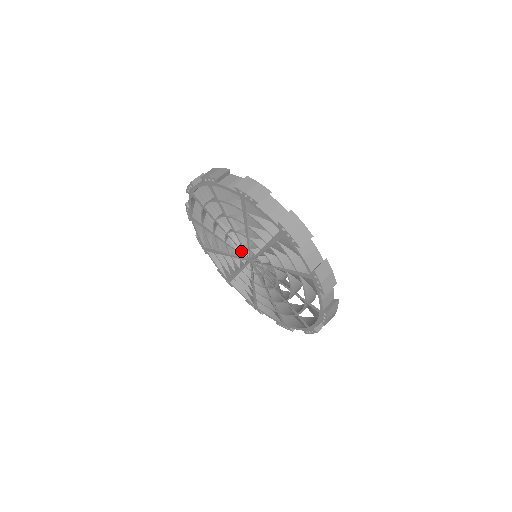
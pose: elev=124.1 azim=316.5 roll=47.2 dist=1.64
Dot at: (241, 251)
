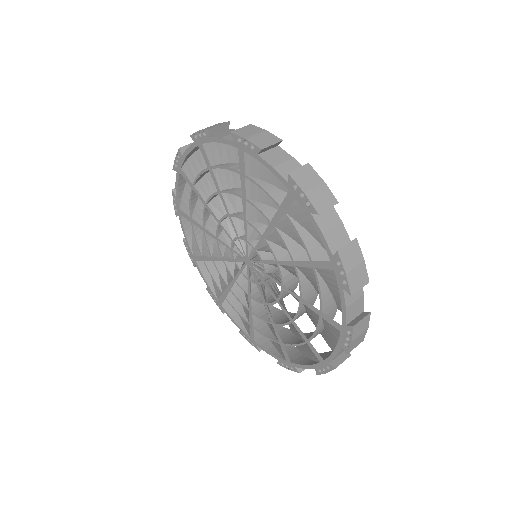
Dot at: (242, 266)
